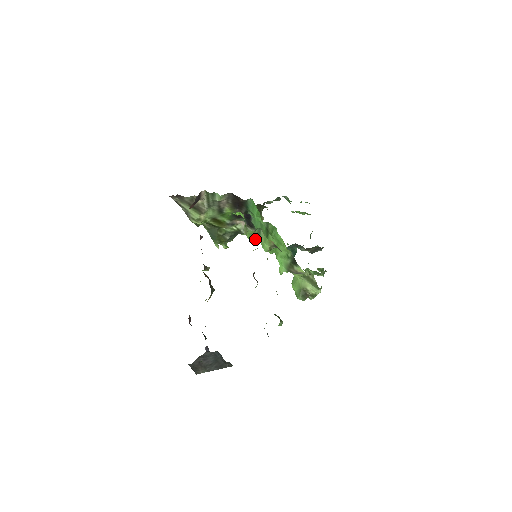
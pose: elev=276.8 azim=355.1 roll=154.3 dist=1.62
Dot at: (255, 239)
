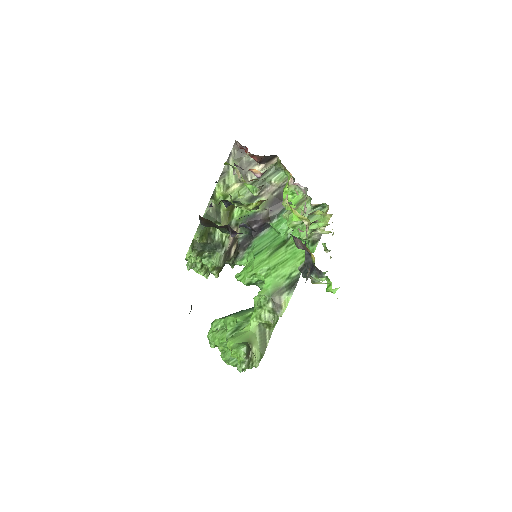
Dot at: (298, 221)
